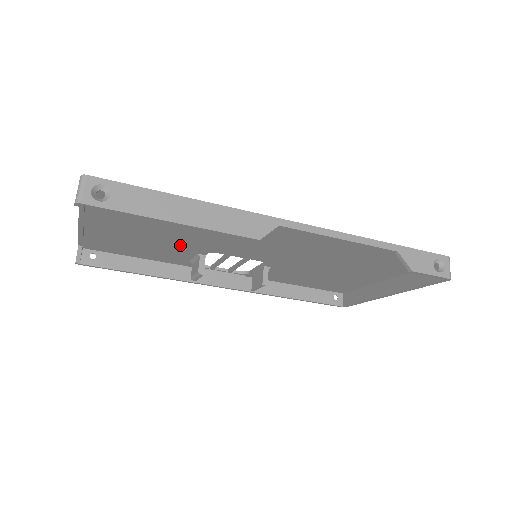
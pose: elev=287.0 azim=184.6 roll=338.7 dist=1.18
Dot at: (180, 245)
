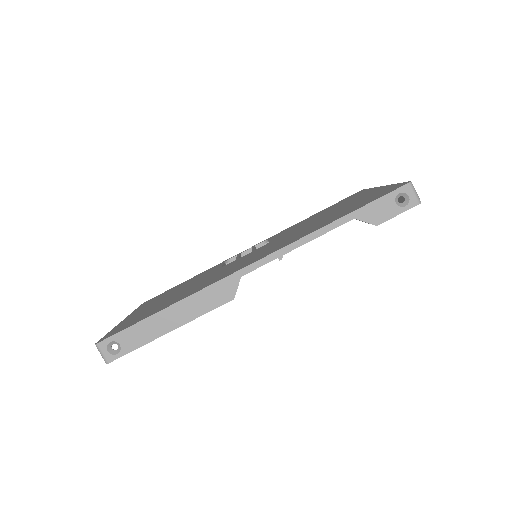
Dot at: occluded
